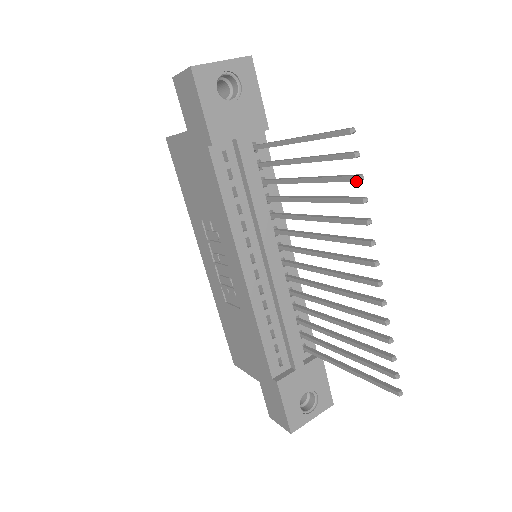
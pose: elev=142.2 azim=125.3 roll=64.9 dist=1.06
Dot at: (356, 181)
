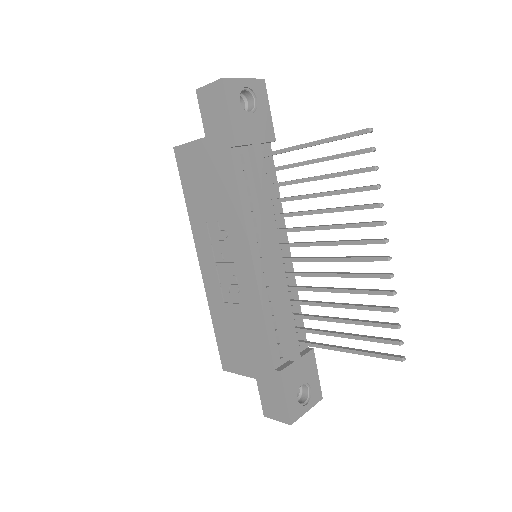
Dot at: occluded
